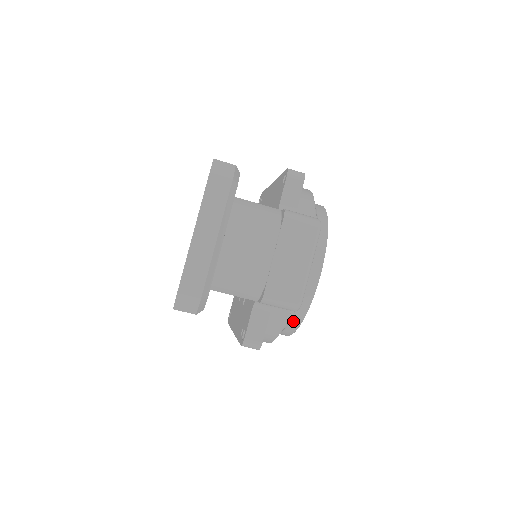
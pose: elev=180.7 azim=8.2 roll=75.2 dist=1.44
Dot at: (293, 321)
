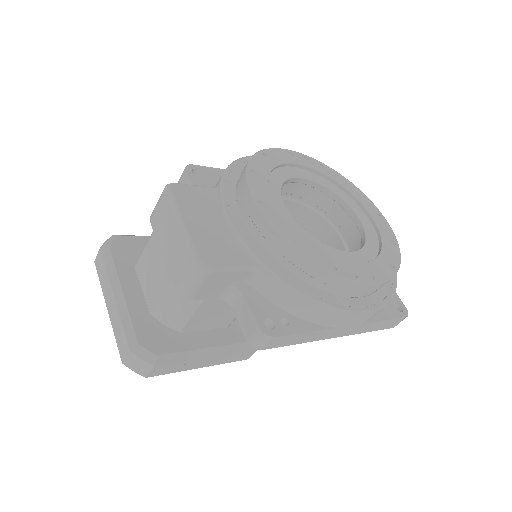
Dot at: (306, 270)
